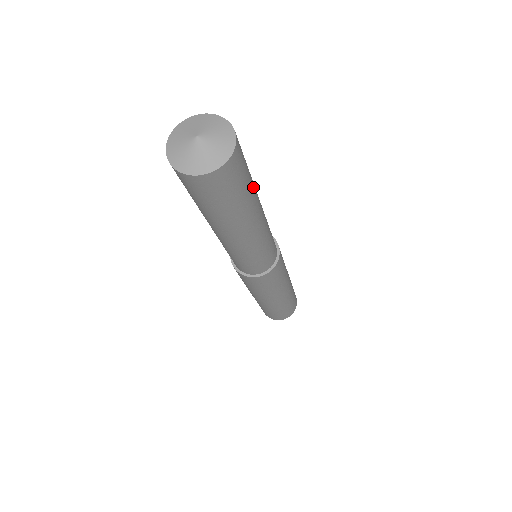
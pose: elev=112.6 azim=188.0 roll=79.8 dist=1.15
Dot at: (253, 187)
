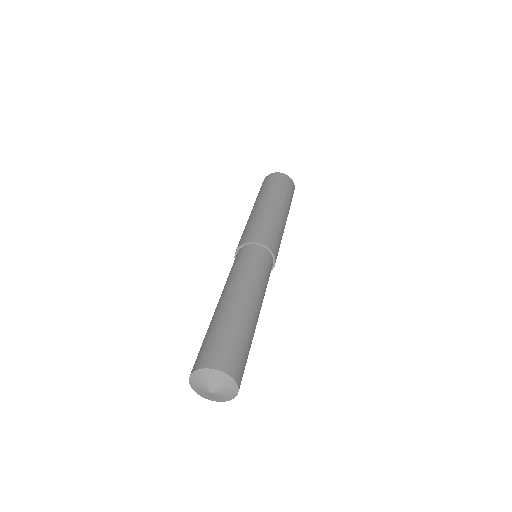
Dot at: occluded
